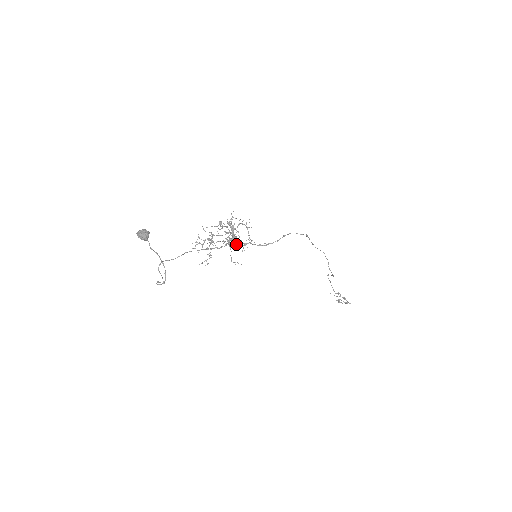
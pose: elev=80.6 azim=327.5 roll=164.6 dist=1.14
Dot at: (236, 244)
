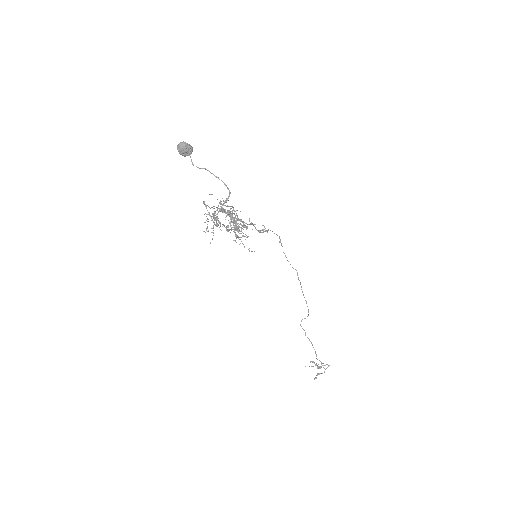
Dot at: (243, 222)
